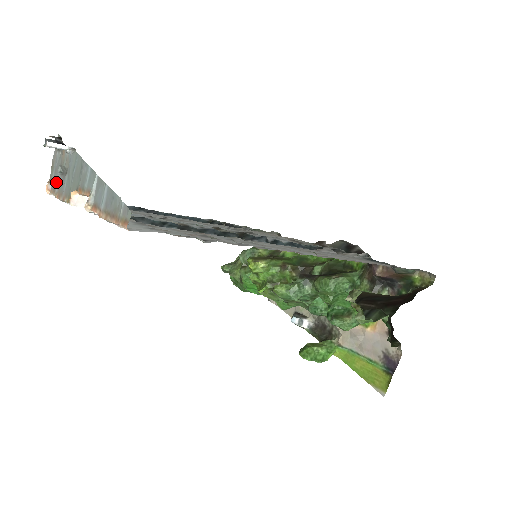
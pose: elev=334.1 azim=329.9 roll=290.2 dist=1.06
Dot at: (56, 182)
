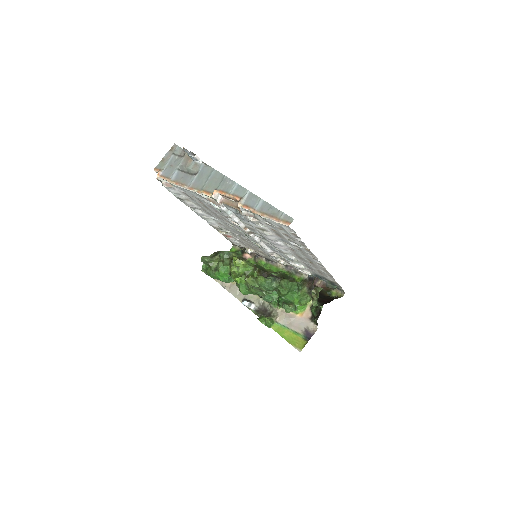
Dot at: (173, 174)
